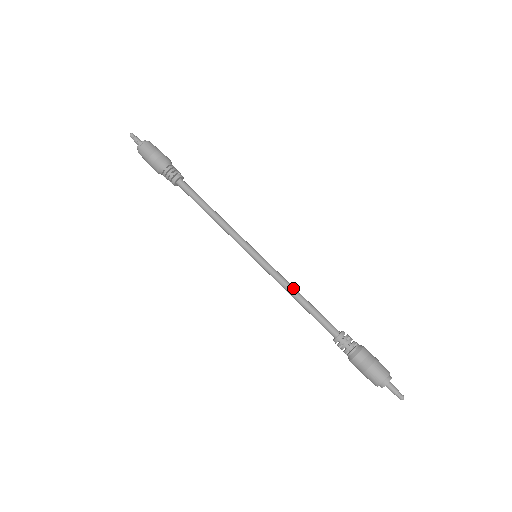
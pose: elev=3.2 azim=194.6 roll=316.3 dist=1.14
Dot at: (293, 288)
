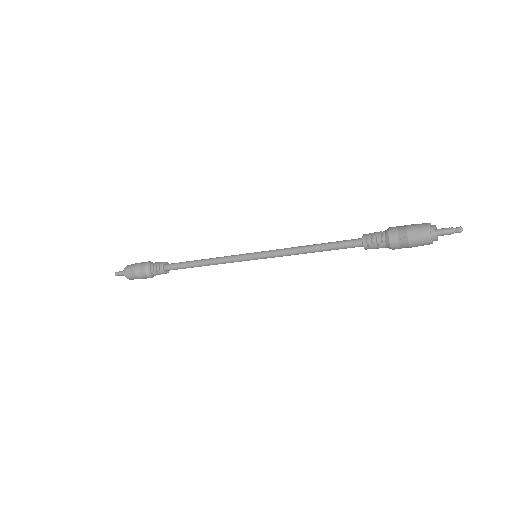
Dot at: (301, 246)
